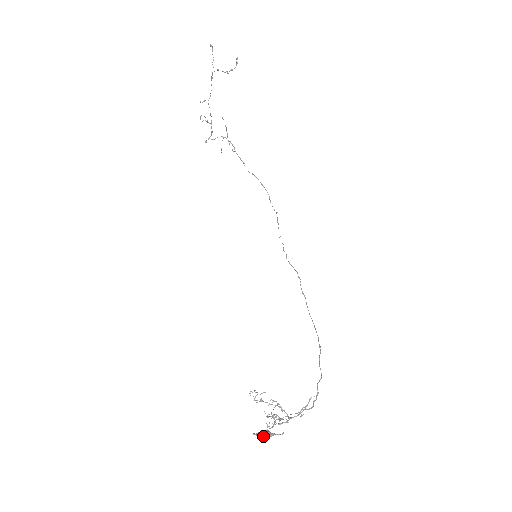
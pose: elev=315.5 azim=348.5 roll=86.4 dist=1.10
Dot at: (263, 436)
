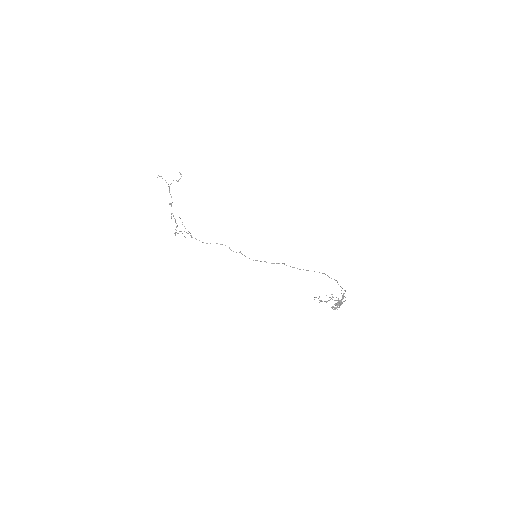
Dot at: (339, 304)
